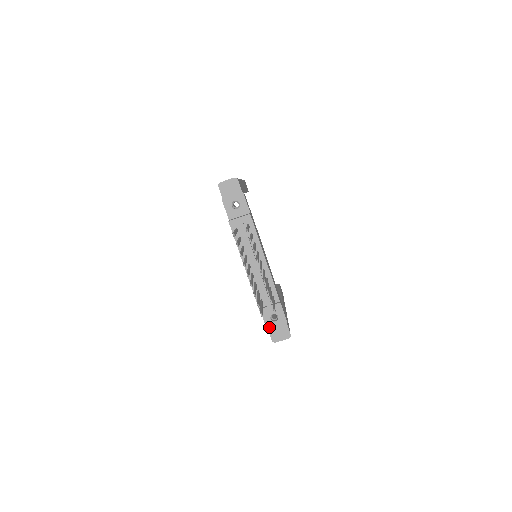
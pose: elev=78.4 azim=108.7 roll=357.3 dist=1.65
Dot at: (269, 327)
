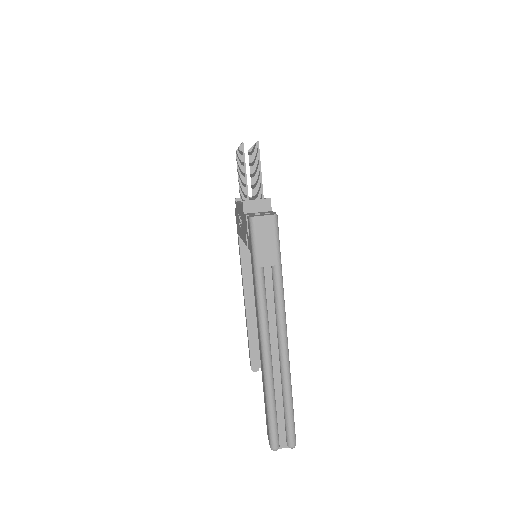
Dot at: (250, 215)
